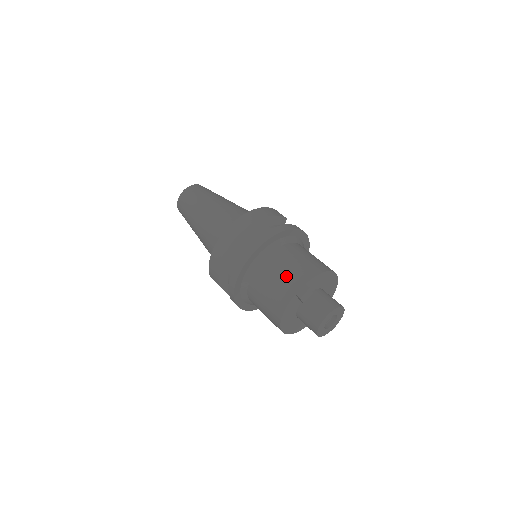
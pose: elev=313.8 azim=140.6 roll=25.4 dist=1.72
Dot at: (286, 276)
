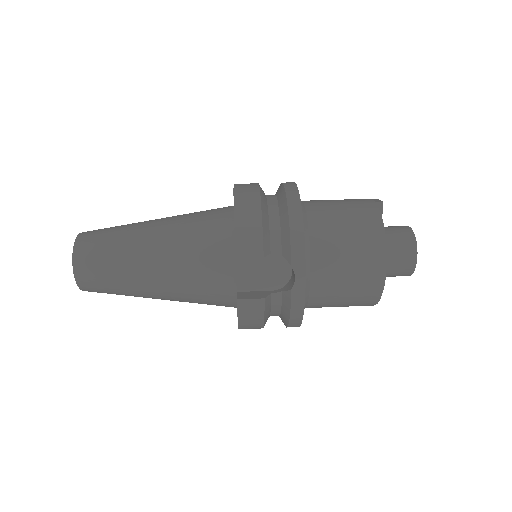
Dot at: (345, 200)
